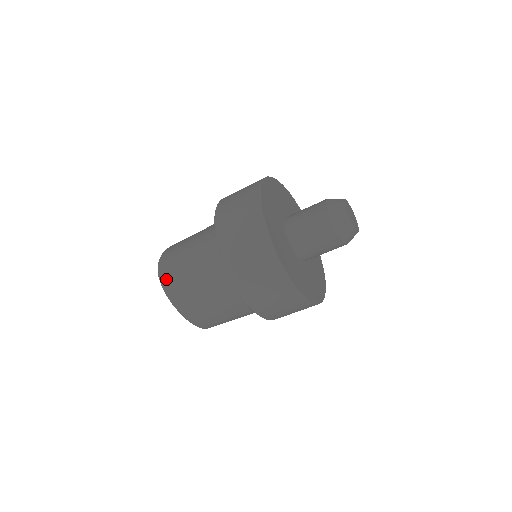
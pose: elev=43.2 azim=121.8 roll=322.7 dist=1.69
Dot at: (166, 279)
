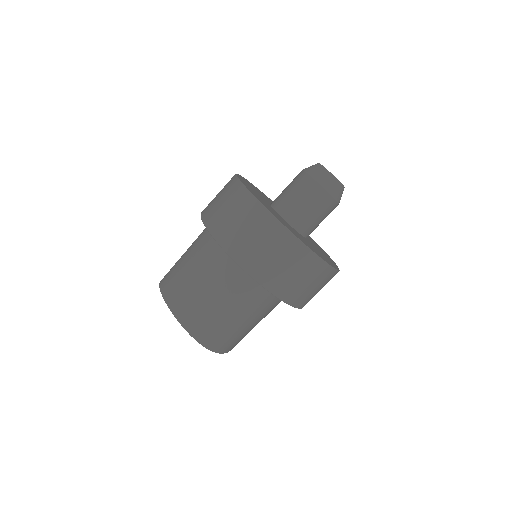
Dot at: (164, 277)
